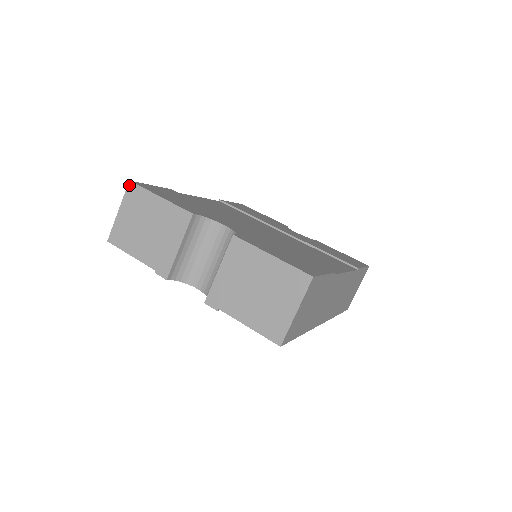
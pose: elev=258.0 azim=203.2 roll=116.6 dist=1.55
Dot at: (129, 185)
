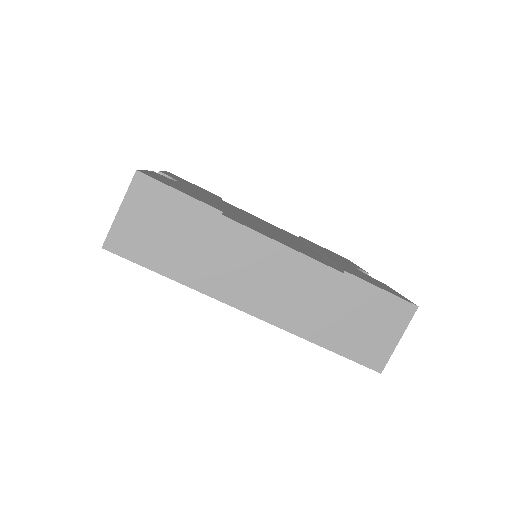
Dot at: occluded
